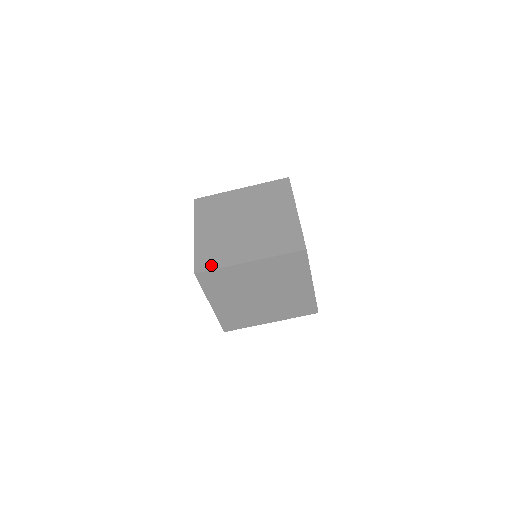
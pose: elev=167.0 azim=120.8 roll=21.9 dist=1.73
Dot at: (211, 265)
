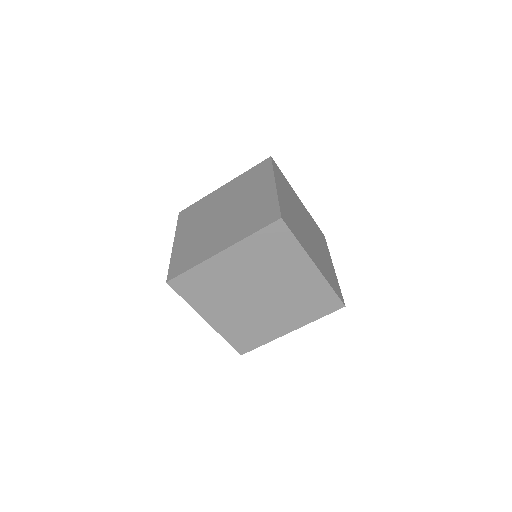
Dot at: (183, 268)
